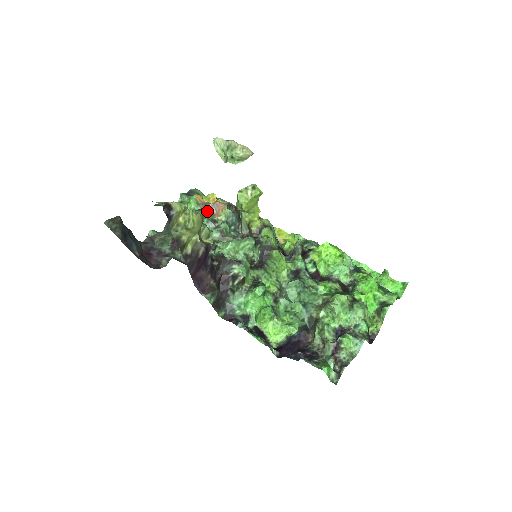
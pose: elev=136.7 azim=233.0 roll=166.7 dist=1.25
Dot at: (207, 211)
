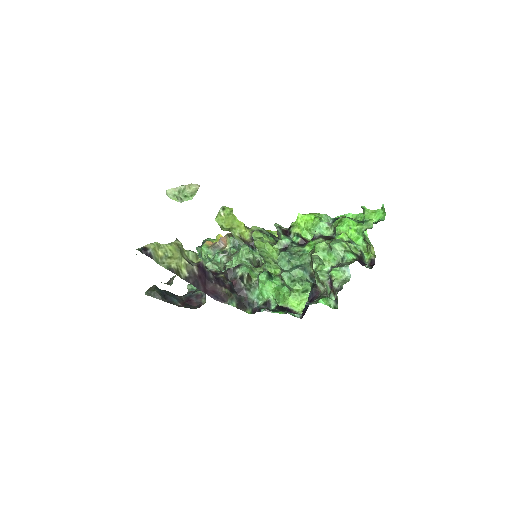
Dot at: (217, 248)
